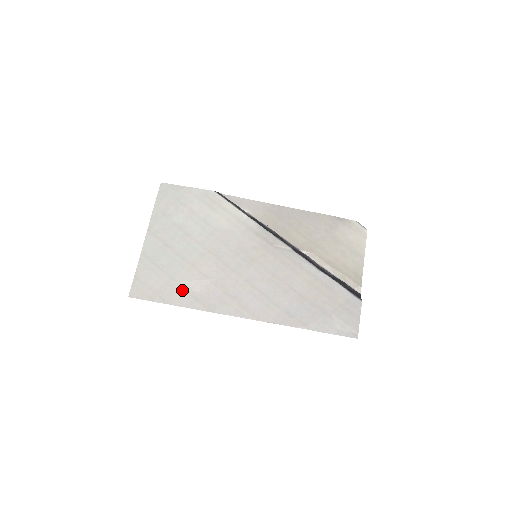
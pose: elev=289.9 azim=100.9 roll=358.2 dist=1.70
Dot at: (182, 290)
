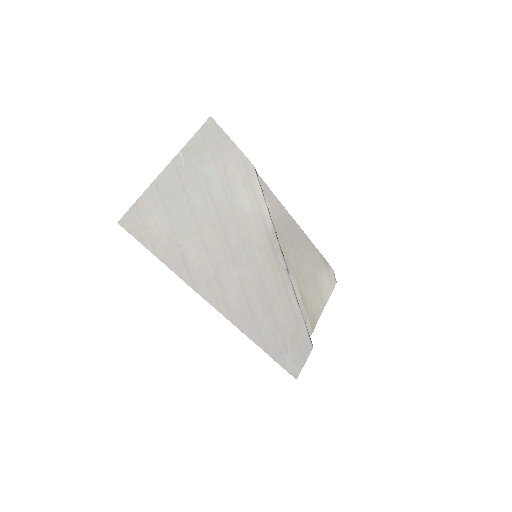
Dot at: (177, 250)
